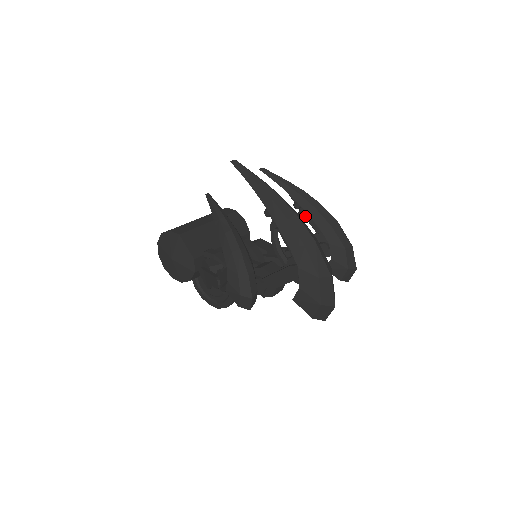
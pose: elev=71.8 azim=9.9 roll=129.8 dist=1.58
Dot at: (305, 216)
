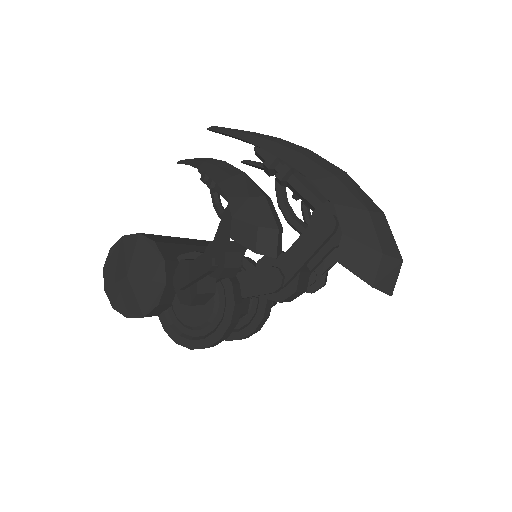
Dot at: occluded
